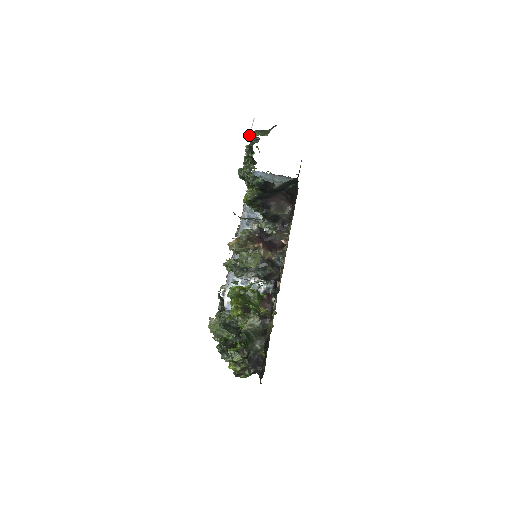
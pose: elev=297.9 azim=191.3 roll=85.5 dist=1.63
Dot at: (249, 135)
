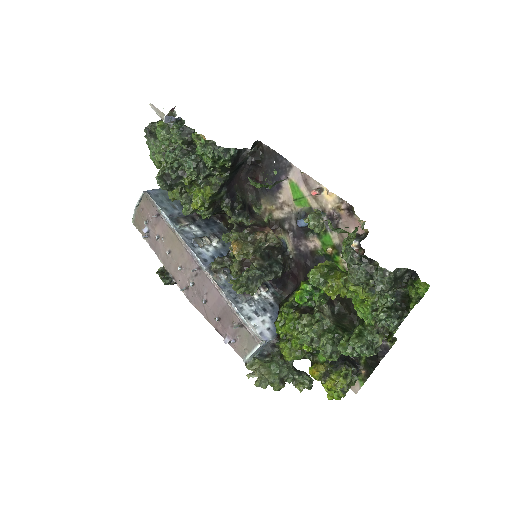
Dot at: (164, 120)
